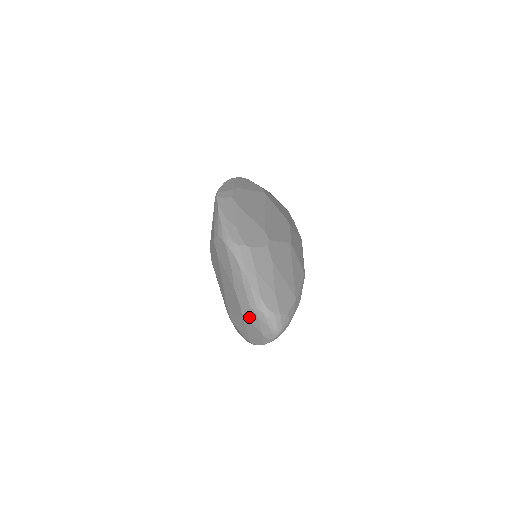
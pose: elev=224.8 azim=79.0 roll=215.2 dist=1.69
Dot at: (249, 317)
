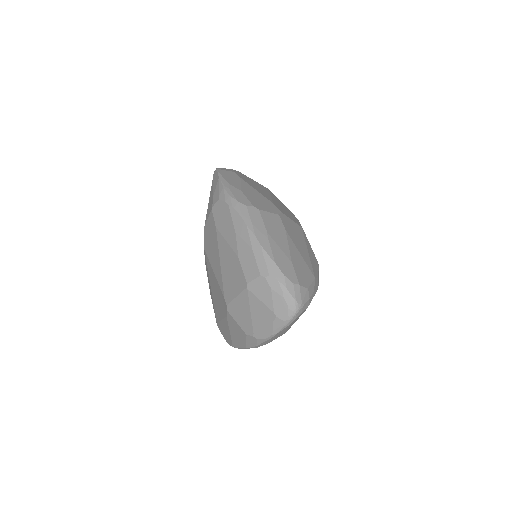
Dot at: (257, 291)
